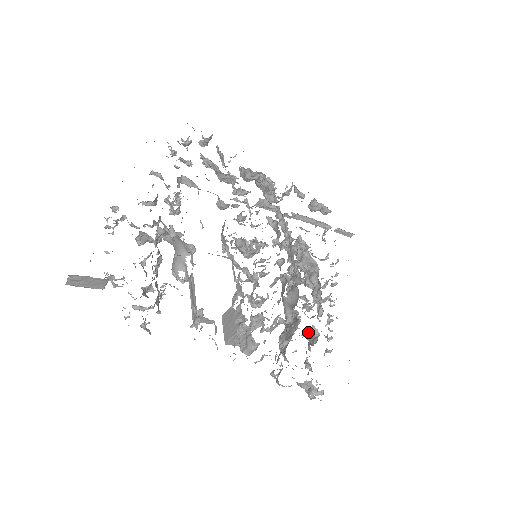
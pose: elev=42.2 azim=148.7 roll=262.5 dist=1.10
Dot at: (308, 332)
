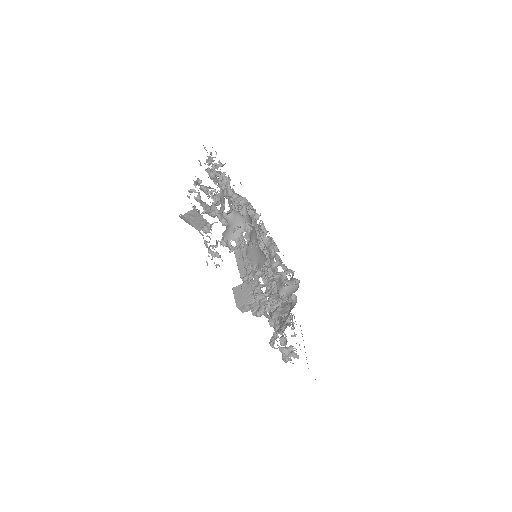
Dot at: occluded
